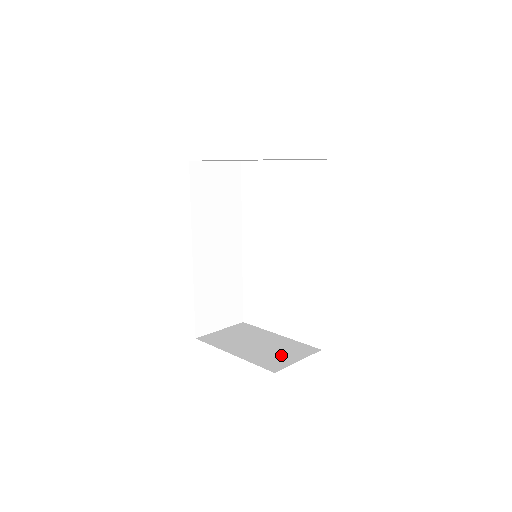
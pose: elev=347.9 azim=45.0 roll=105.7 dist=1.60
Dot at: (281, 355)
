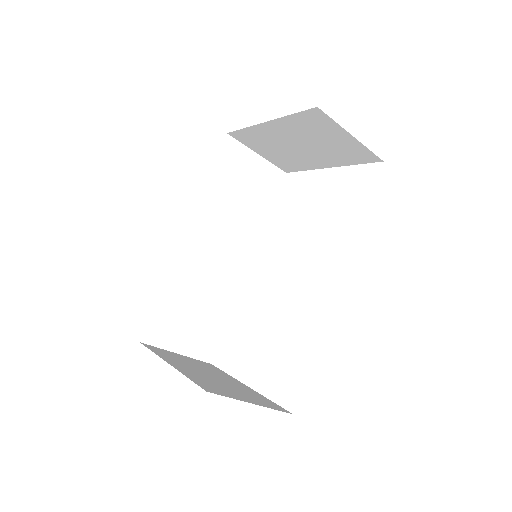
Dot at: (232, 391)
